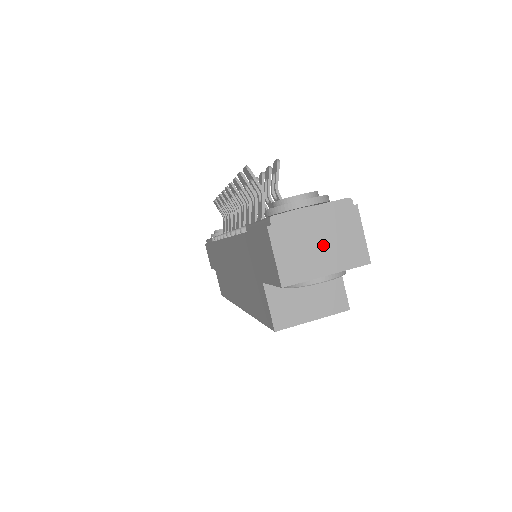
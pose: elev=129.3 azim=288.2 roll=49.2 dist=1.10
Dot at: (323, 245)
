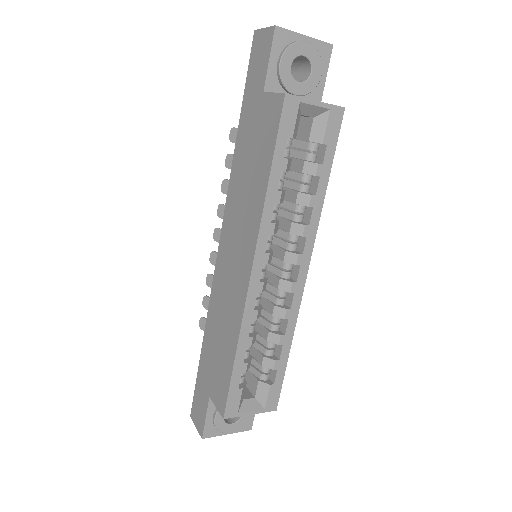
Dot at: occluded
